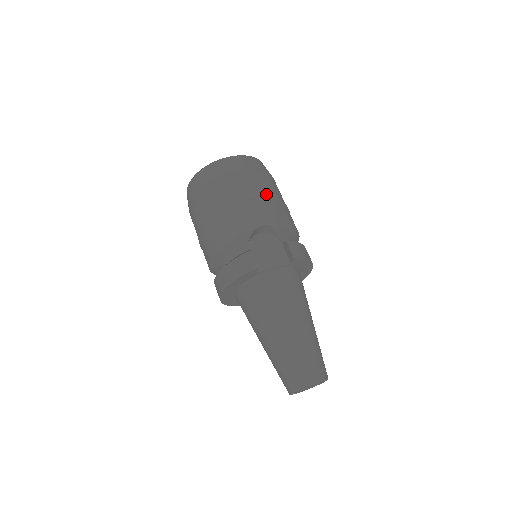
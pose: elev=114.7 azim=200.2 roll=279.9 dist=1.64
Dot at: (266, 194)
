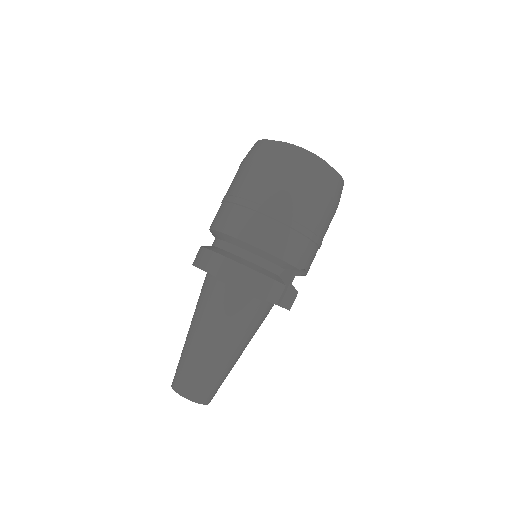
Dot at: occluded
